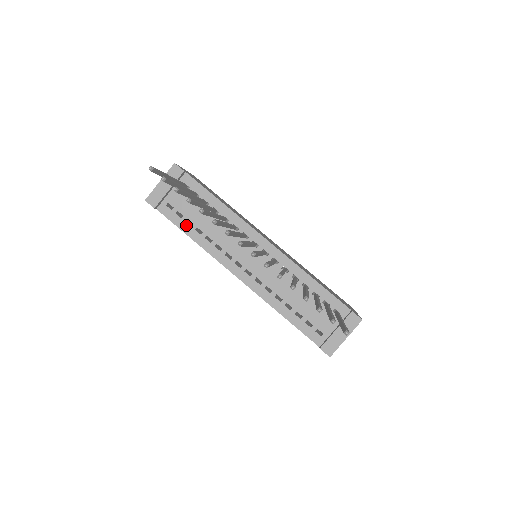
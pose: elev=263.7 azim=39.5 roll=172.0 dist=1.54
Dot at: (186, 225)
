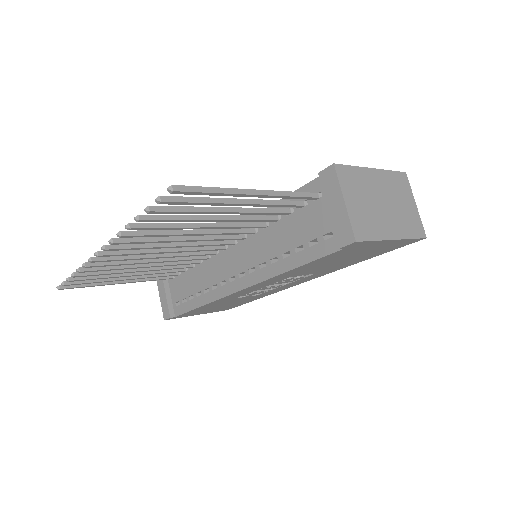
Dot at: (191, 302)
